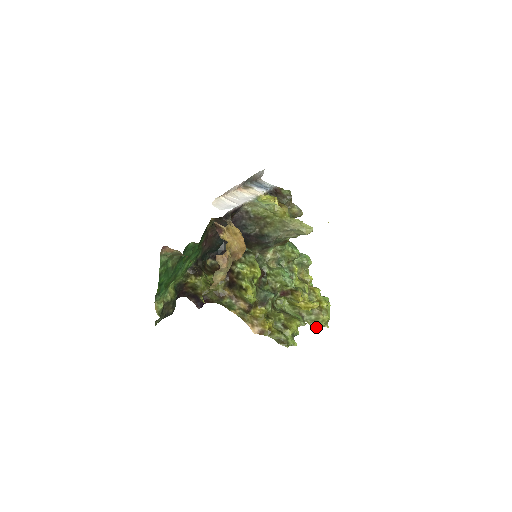
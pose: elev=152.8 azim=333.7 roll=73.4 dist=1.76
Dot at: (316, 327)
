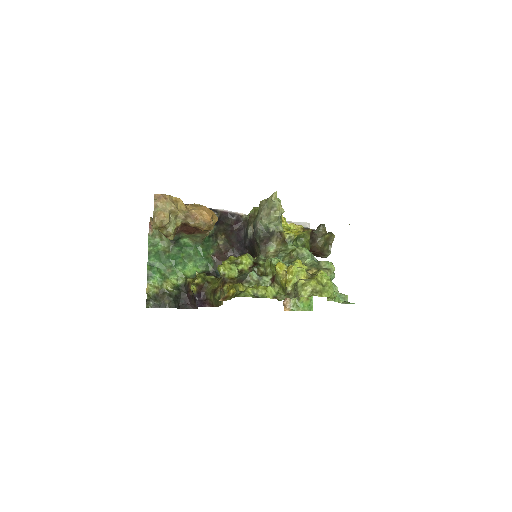
Dot at: (297, 296)
